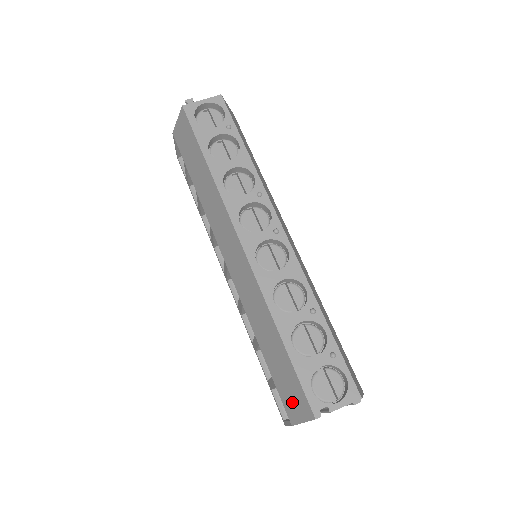
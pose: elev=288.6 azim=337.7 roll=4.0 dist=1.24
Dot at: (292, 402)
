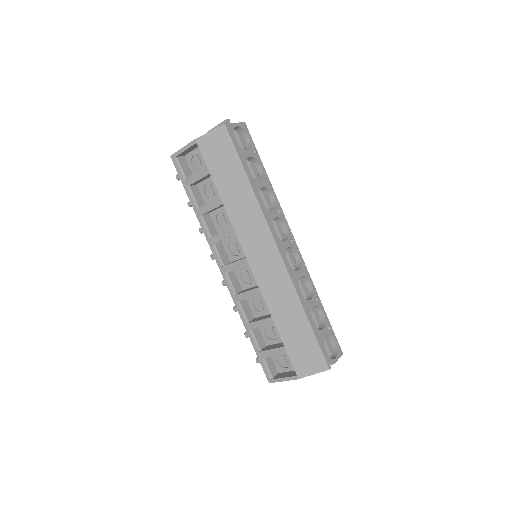
Dot at: (305, 362)
